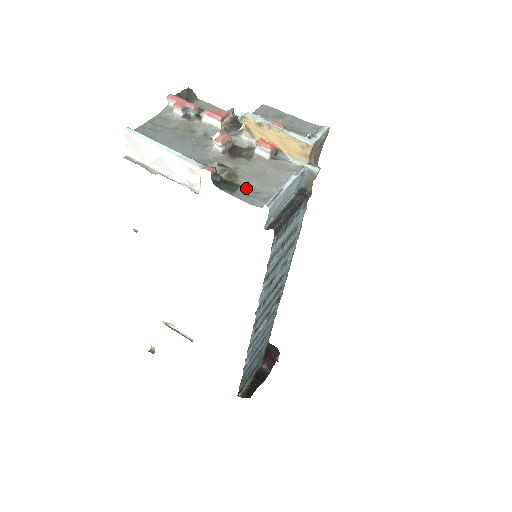
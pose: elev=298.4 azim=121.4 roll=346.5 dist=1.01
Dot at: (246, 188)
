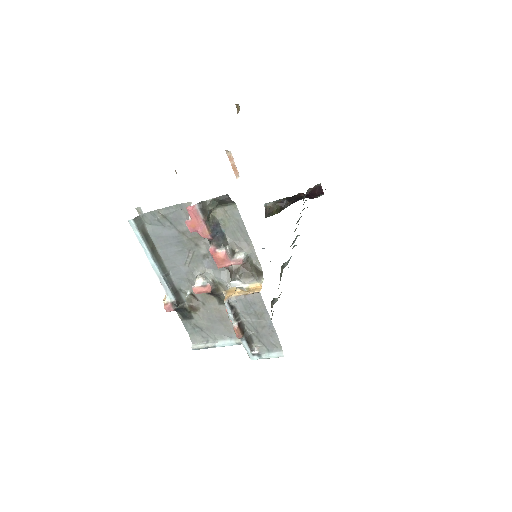
Dot at: (196, 323)
